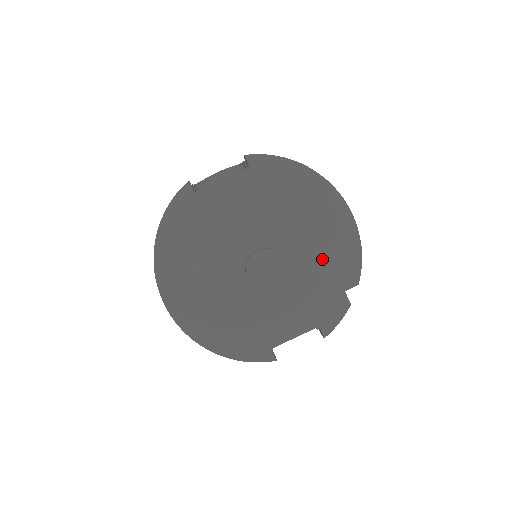
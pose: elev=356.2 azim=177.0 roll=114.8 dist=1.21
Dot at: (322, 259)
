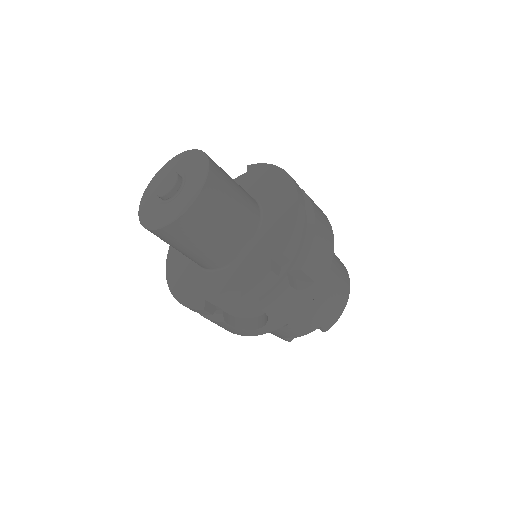
Dot at: (200, 179)
